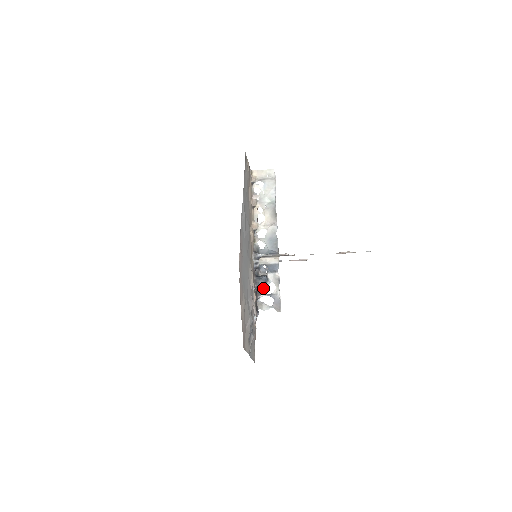
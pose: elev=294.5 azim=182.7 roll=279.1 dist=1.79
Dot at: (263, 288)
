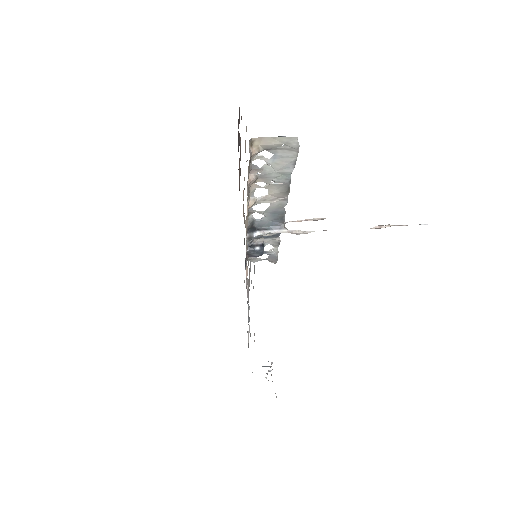
Dot at: occluded
